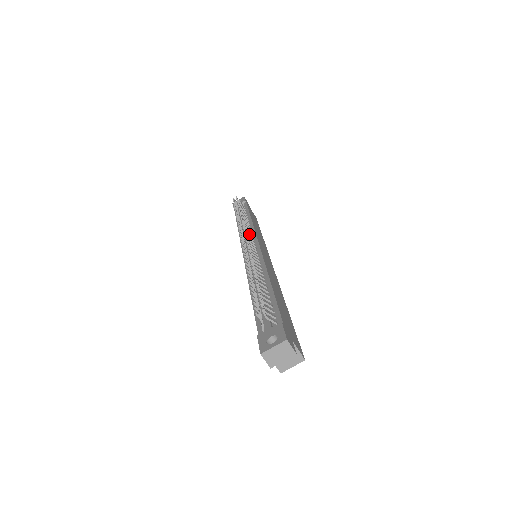
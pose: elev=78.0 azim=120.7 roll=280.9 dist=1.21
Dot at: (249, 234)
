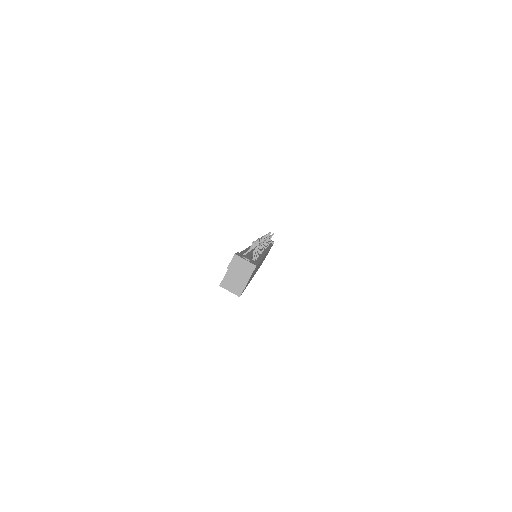
Dot at: (266, 245)
